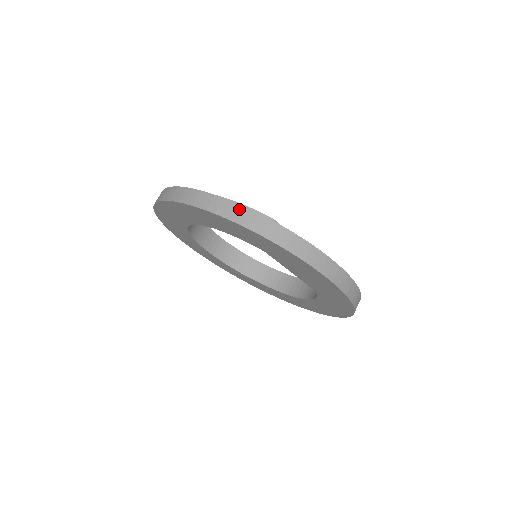
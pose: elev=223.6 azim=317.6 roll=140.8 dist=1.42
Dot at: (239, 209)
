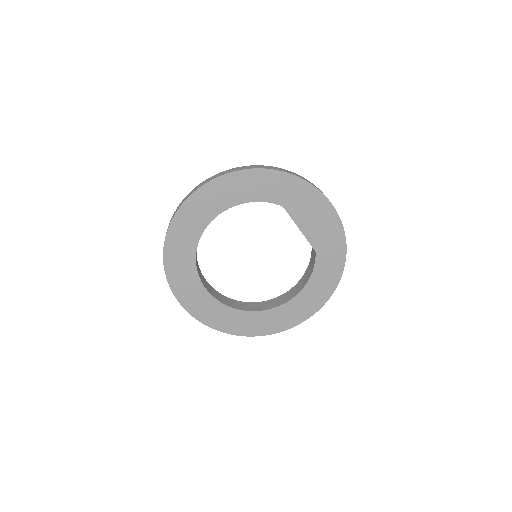
Dot at: (266, 166)
